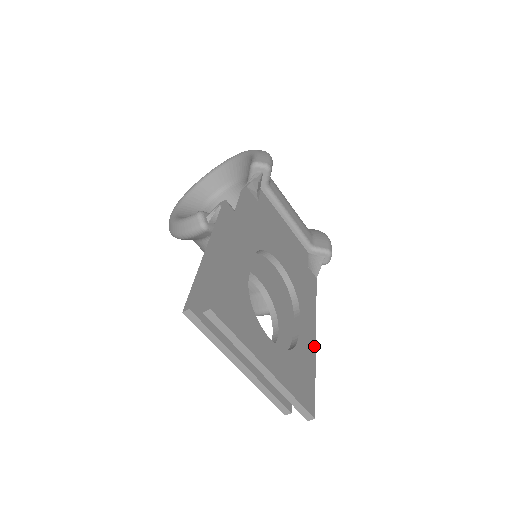
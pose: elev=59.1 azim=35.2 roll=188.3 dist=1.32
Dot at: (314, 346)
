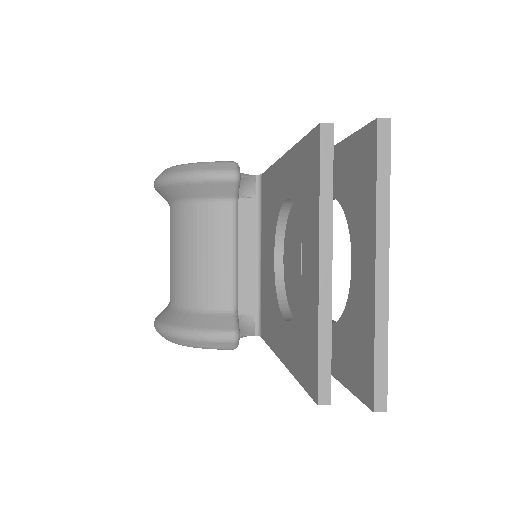
Dot at: occluded
